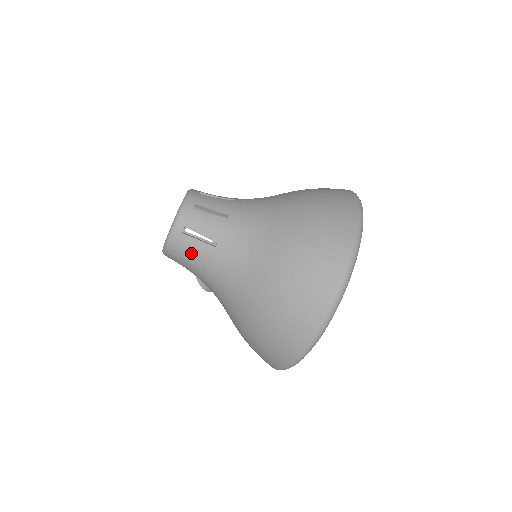
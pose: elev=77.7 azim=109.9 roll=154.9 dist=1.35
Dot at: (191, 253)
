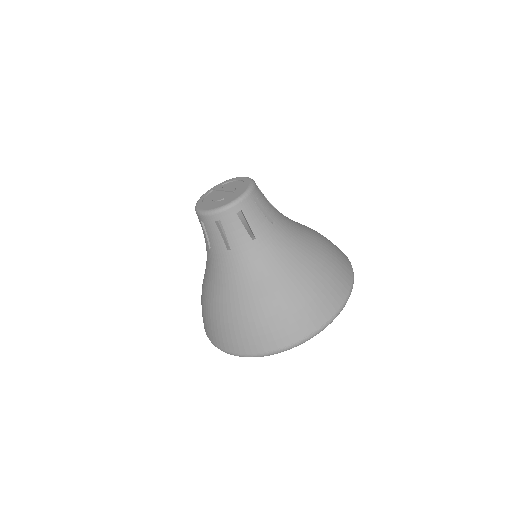
Dot at: (210, 235)
